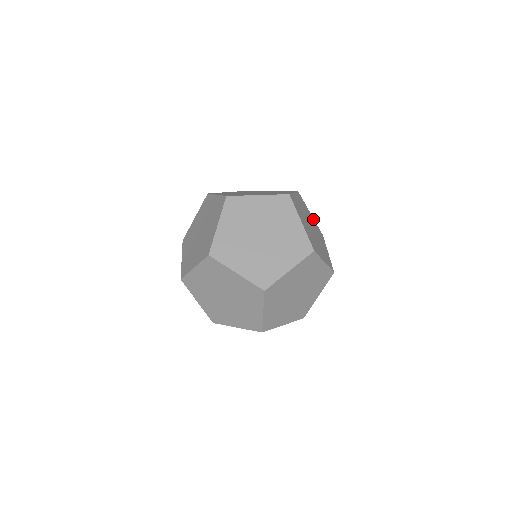
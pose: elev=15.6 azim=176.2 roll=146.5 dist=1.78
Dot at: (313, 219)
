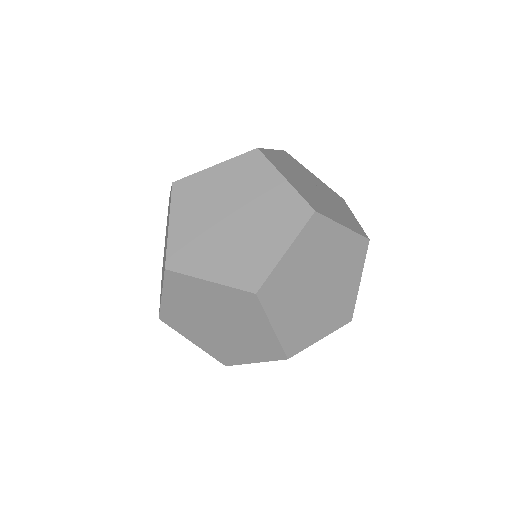
Dot at: occluded
